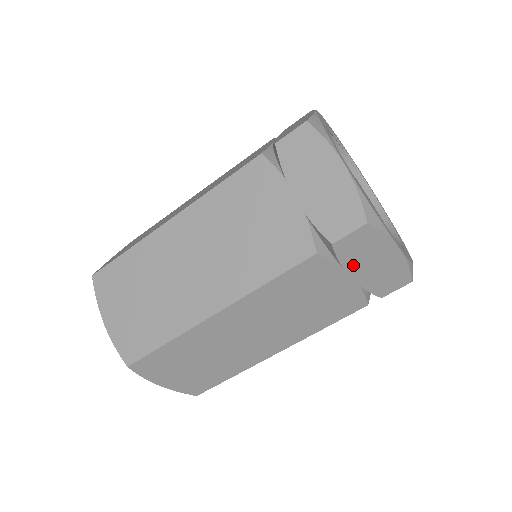
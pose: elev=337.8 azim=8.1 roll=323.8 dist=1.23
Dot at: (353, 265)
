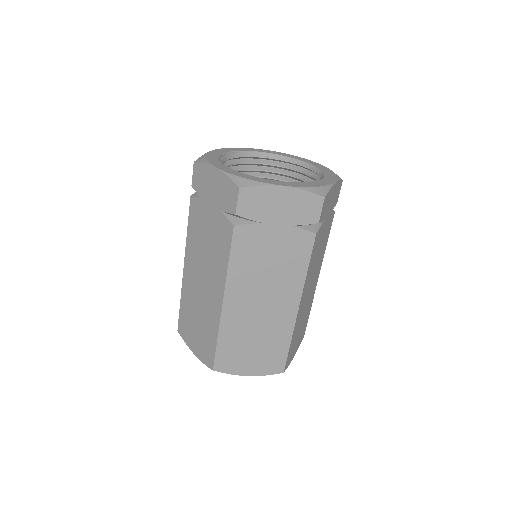
Dot at: (326, 214)
